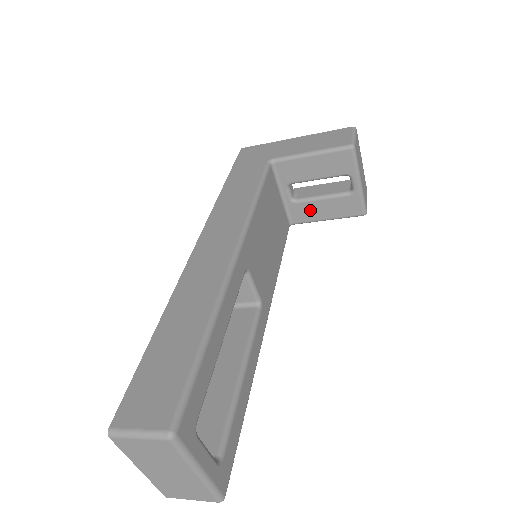
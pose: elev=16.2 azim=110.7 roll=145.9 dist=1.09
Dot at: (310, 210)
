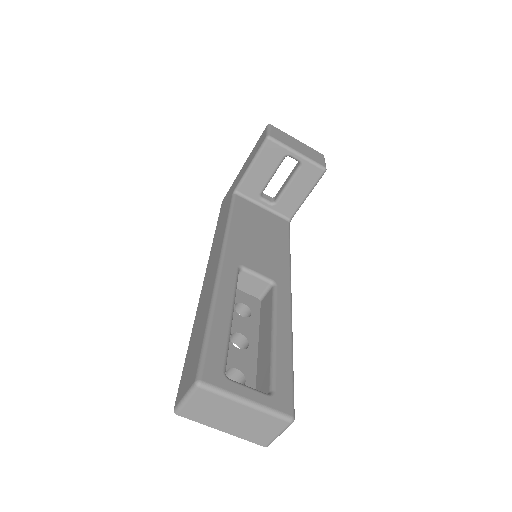
Dot at: (290, 200)
